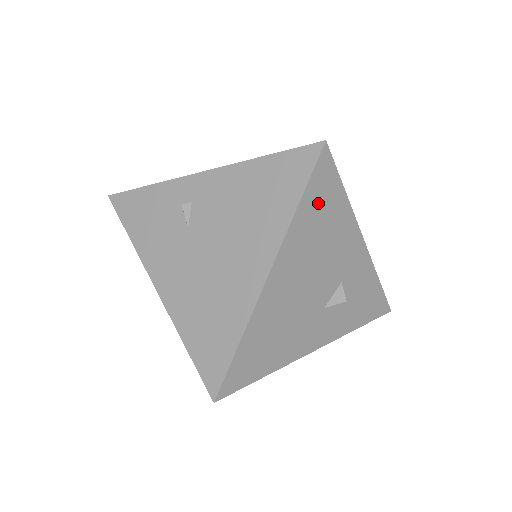
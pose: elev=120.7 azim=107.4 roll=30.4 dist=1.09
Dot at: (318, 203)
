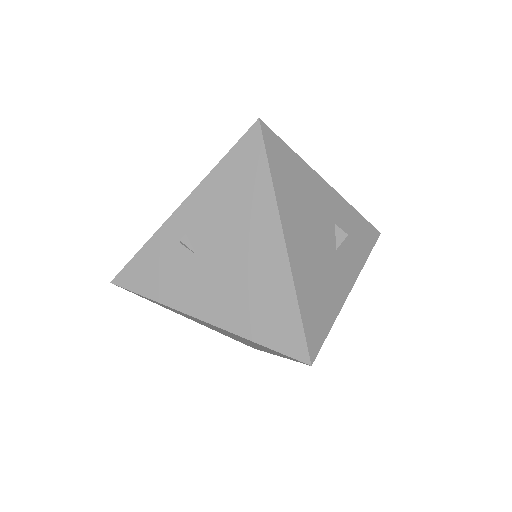
Dot at: (282, 168)
